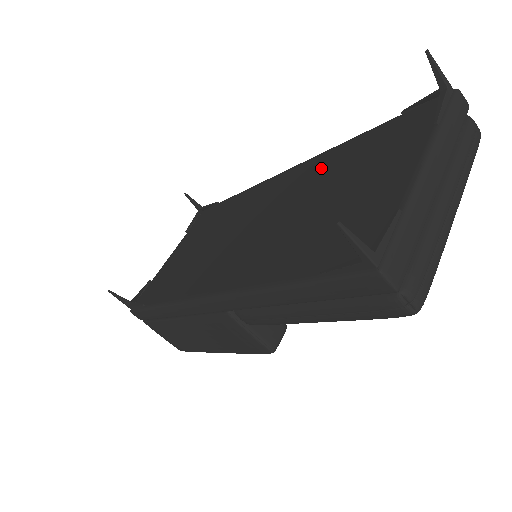
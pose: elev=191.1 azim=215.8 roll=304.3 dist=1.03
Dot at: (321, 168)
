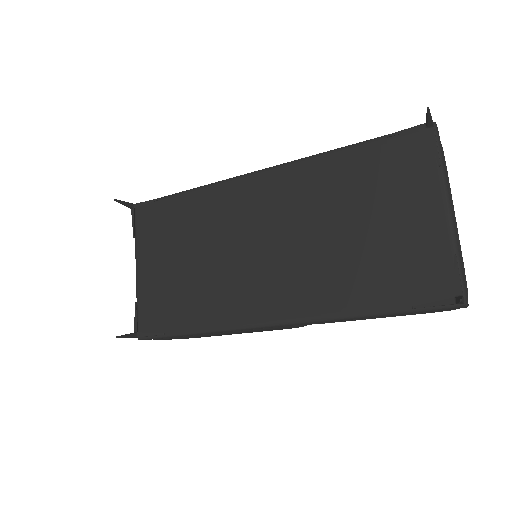
Dot at: (318, 184)
